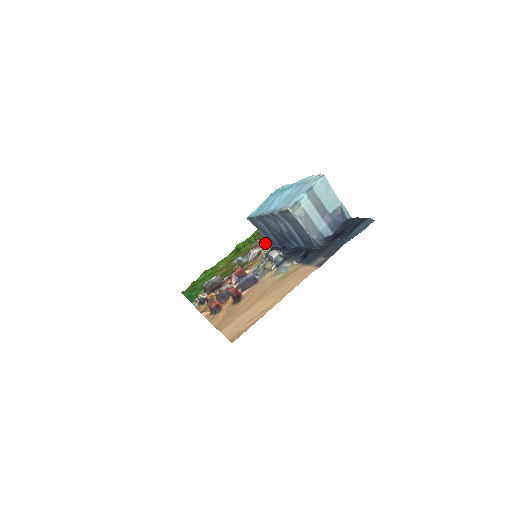
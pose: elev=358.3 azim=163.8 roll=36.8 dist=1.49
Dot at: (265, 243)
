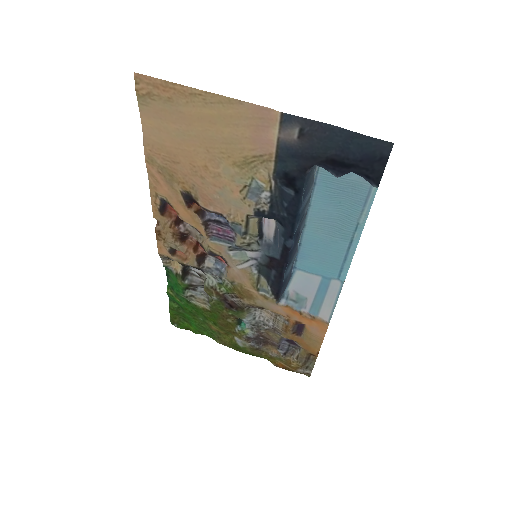
Dot at: (282, 336)
